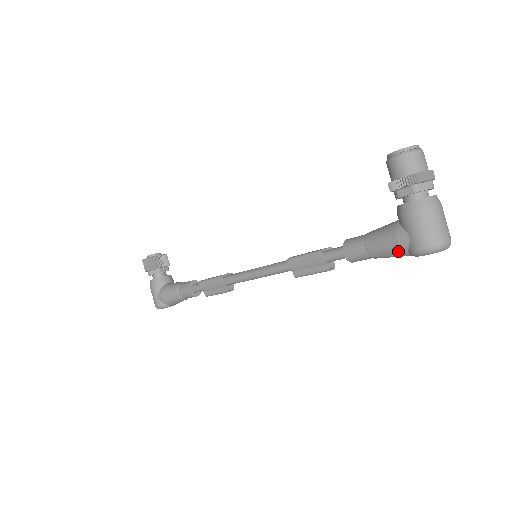
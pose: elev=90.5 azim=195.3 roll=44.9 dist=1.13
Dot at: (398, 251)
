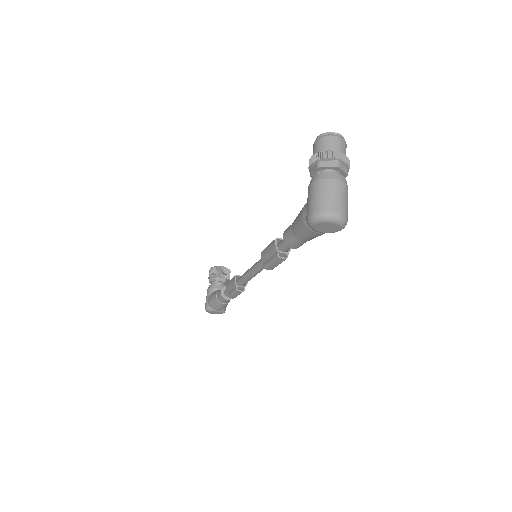
Dot at: (303, 225)
